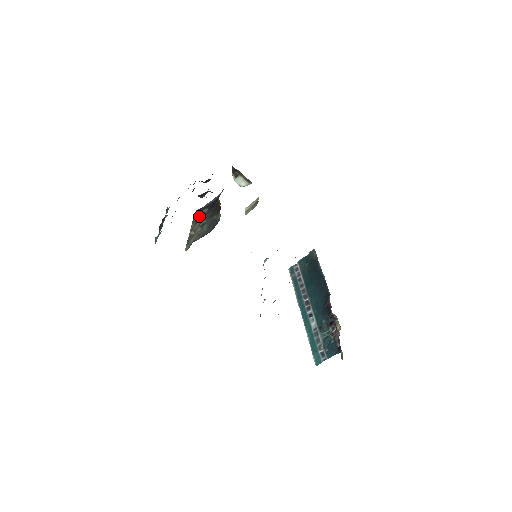
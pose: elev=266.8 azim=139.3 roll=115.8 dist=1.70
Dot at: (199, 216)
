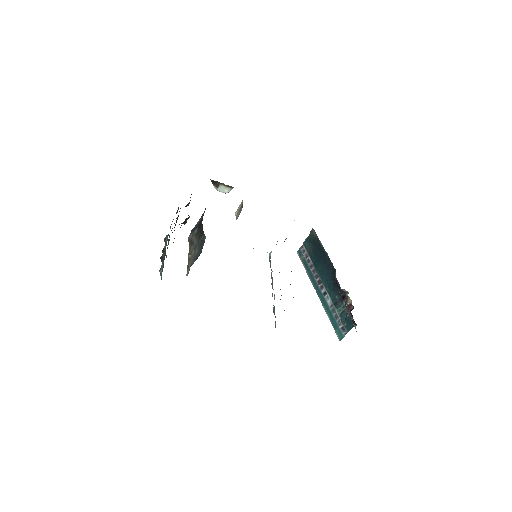
Dot at: (192, 238)
